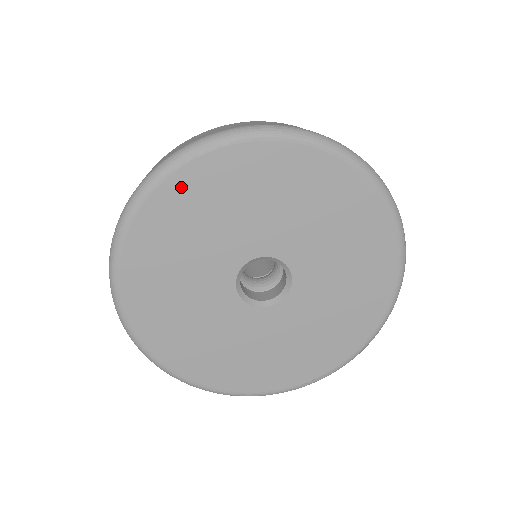
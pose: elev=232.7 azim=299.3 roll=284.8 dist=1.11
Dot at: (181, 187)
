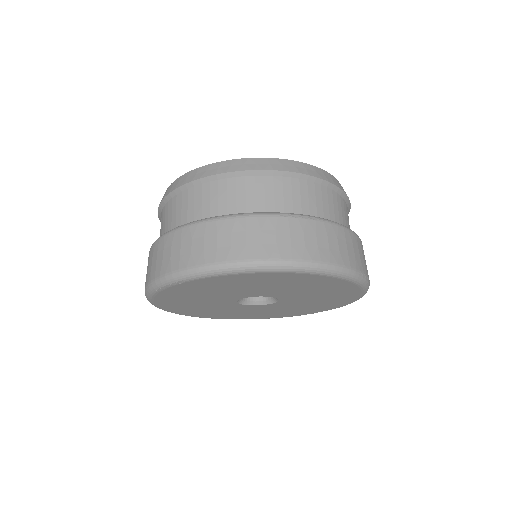
Dot at: (170, 294)
